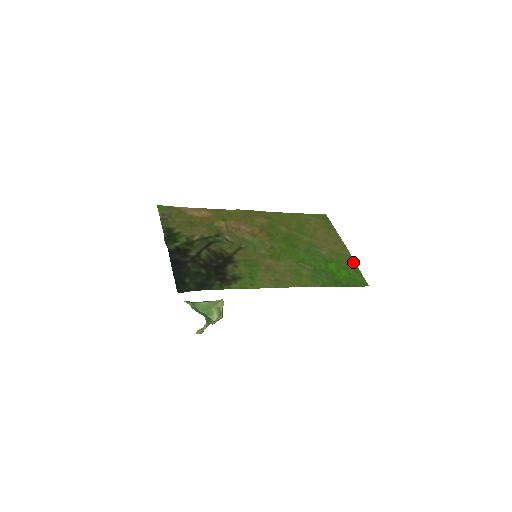
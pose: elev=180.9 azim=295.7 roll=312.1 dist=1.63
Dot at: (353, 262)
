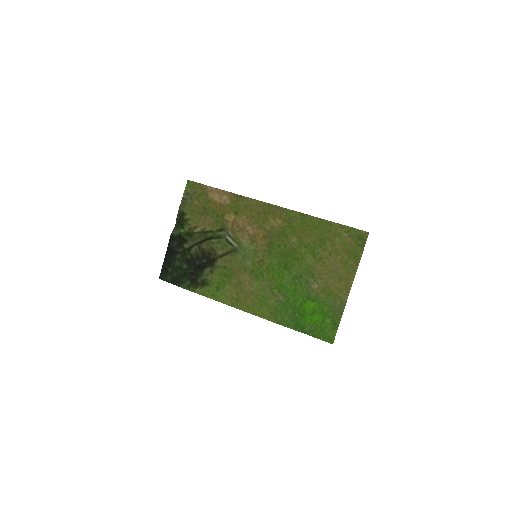
Dot at: (341, 310)
